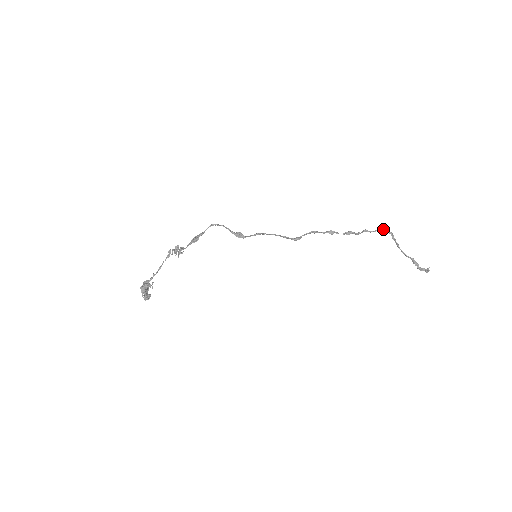
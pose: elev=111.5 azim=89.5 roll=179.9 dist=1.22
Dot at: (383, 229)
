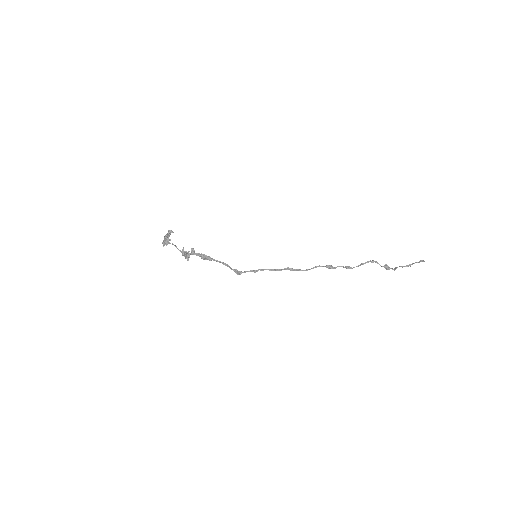
Dot at: (387, 269)
